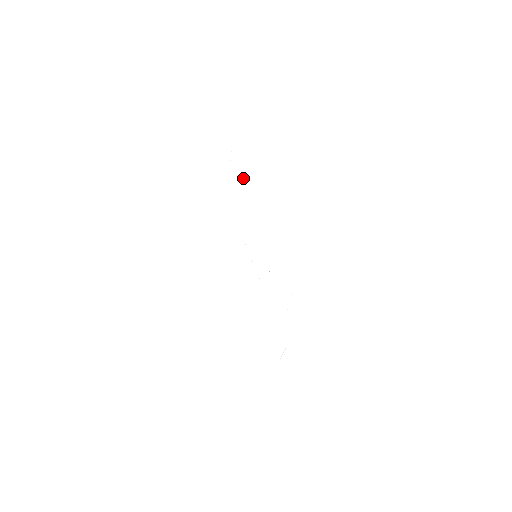
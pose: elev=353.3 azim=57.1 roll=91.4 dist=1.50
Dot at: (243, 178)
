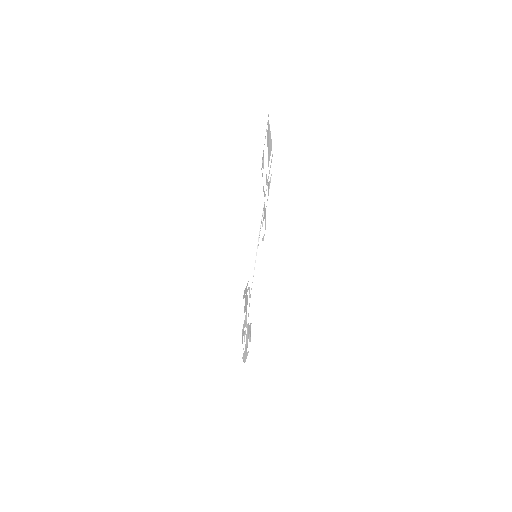
Dot at: (262, 174)
